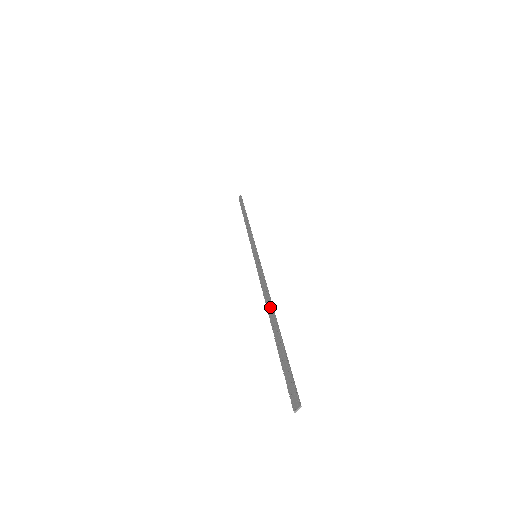
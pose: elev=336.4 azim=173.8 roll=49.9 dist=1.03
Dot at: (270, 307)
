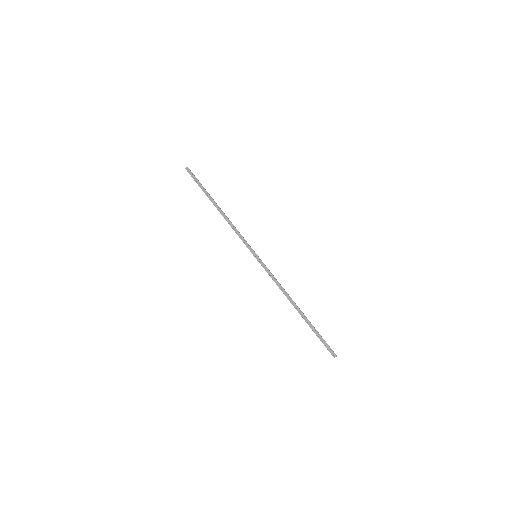
Dot at: (293, 303)
